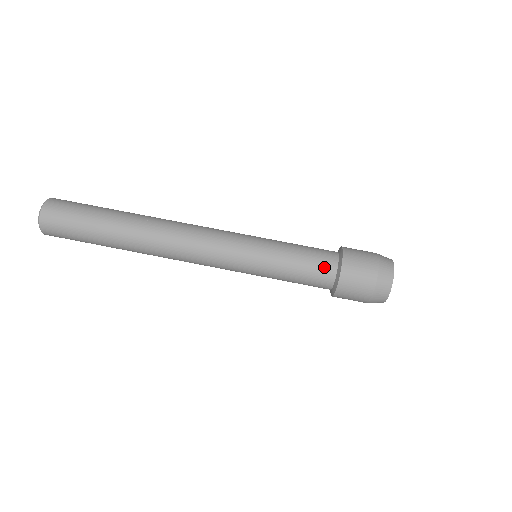
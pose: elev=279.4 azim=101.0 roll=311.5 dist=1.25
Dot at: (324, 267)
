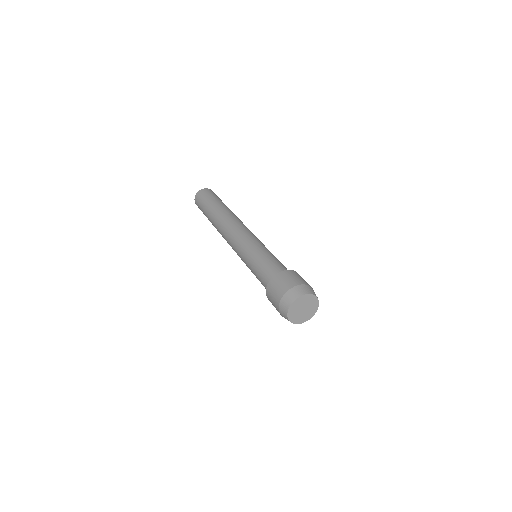
Dot at: (282, 268)
